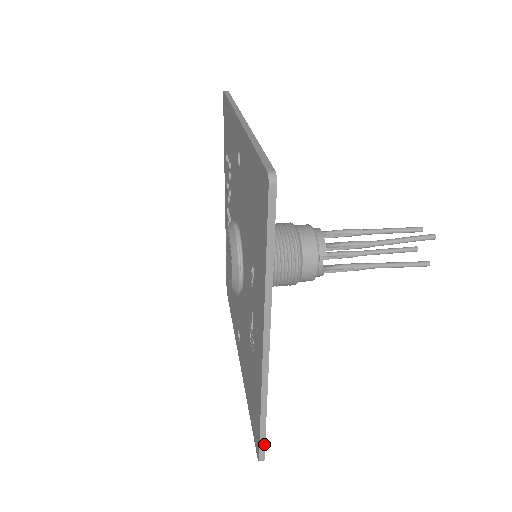
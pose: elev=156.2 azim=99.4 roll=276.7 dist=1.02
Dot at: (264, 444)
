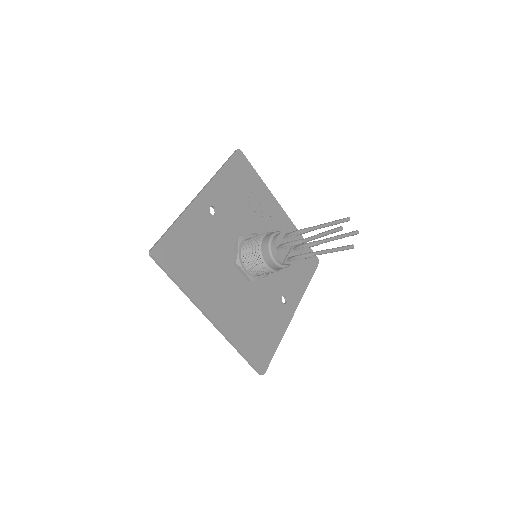
Dot at: (253, 366)
